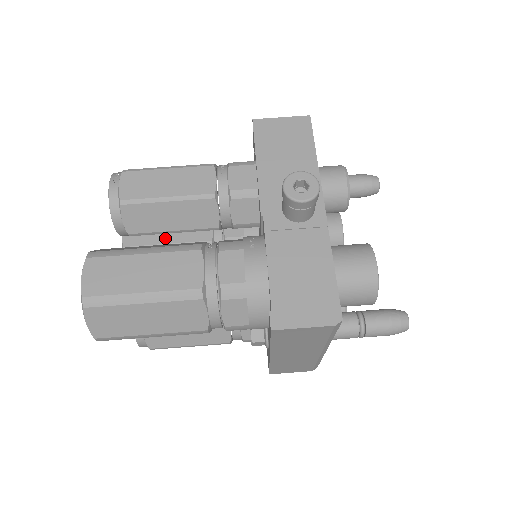
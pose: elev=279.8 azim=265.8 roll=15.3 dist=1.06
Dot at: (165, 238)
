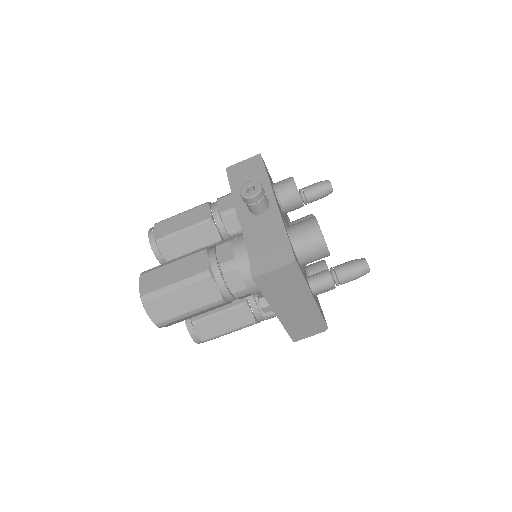
Dot at: occluded
